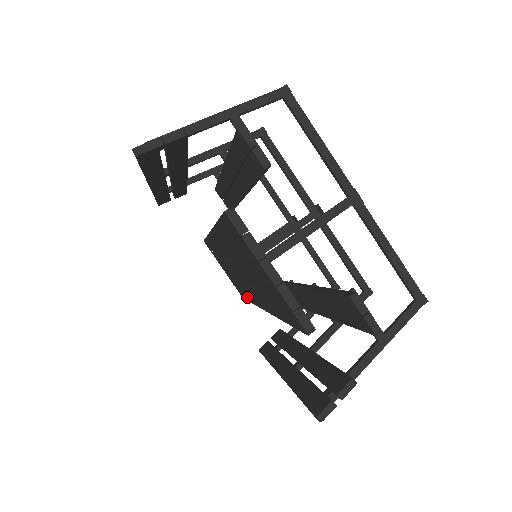
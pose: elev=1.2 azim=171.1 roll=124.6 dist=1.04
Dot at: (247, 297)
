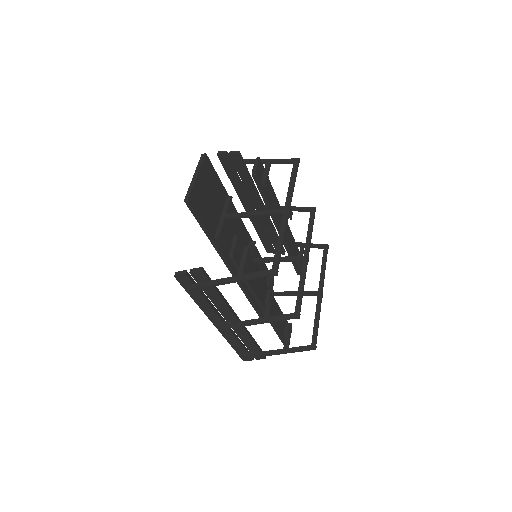
Dot at: occluded
